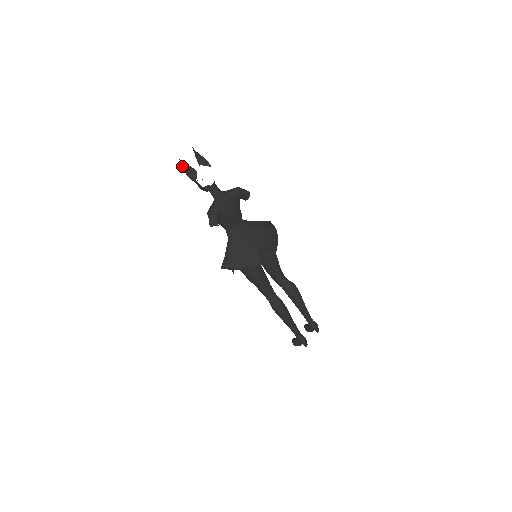
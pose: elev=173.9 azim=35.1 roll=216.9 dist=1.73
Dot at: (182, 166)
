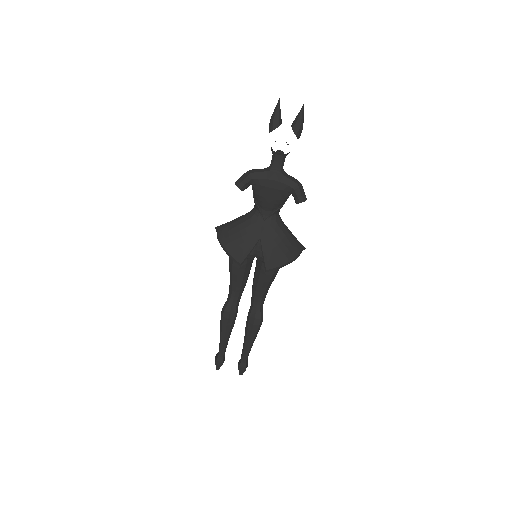
Dot at: (275, 108)
